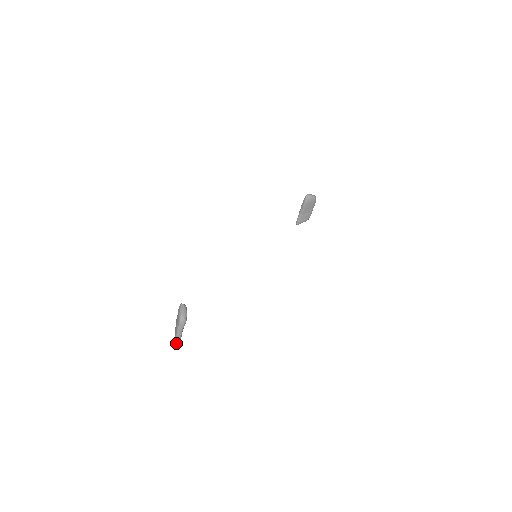
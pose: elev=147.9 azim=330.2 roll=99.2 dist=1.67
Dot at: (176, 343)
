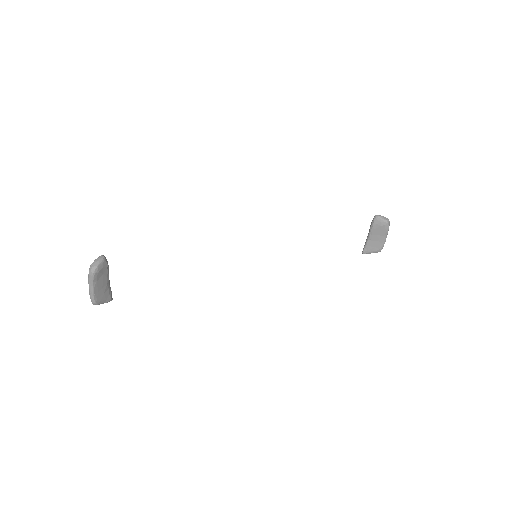
Dot at: (90, 298)
